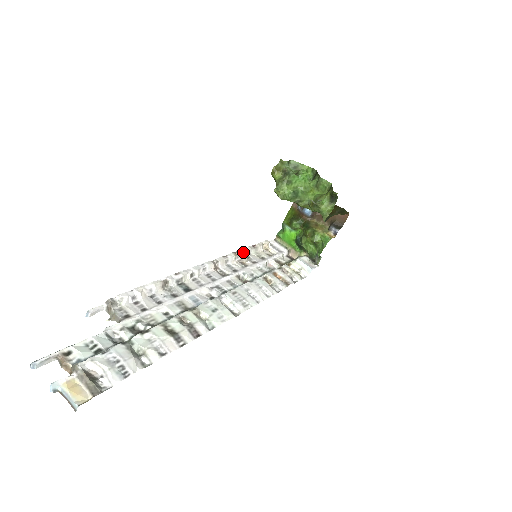
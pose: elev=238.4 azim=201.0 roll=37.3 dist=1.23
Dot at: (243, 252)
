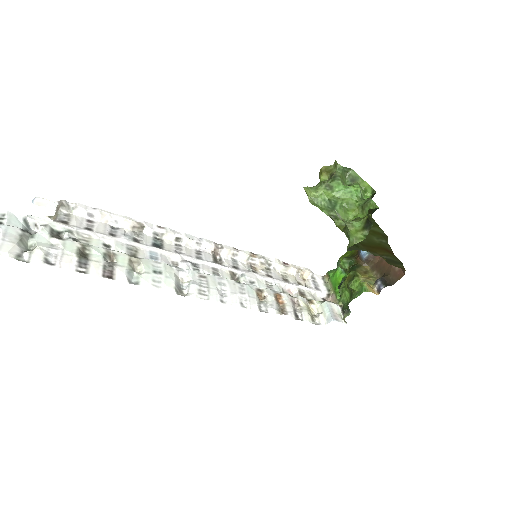
Dot at: (263, 258)
